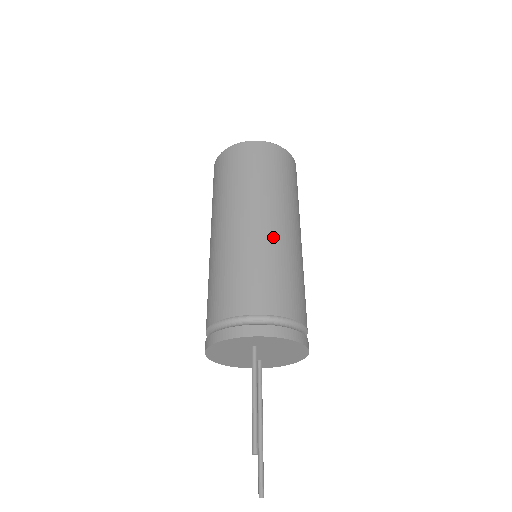
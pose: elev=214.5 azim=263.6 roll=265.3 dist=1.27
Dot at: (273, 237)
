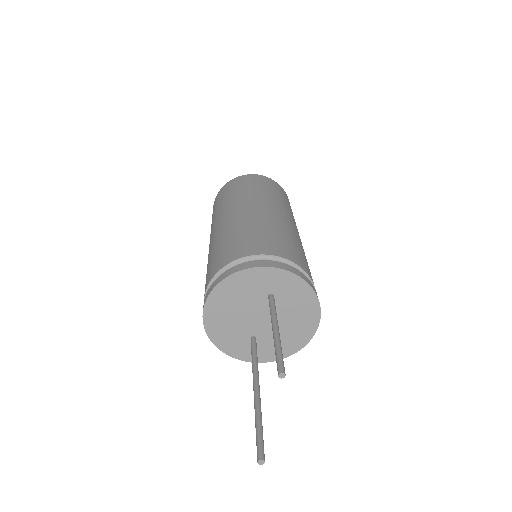
Dot at: (291, 227)
